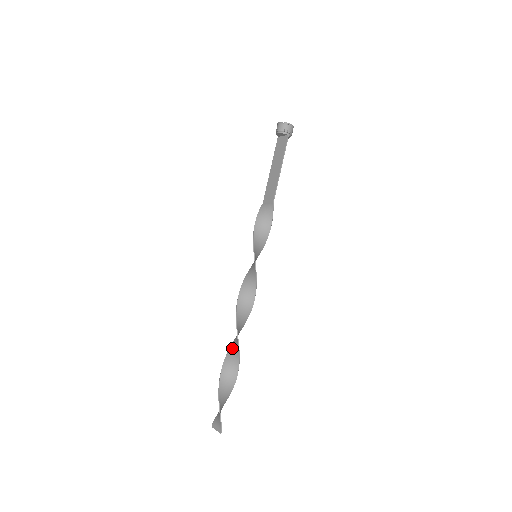
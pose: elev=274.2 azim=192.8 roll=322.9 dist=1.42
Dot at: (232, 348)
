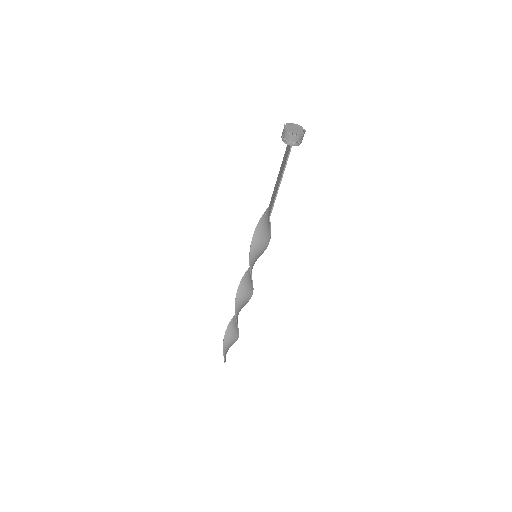
Dot at: occluded
